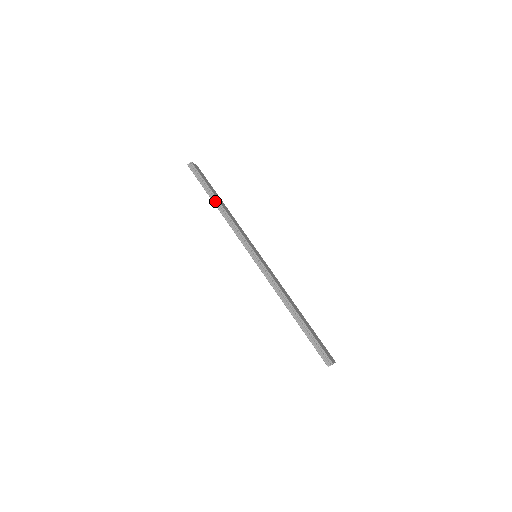
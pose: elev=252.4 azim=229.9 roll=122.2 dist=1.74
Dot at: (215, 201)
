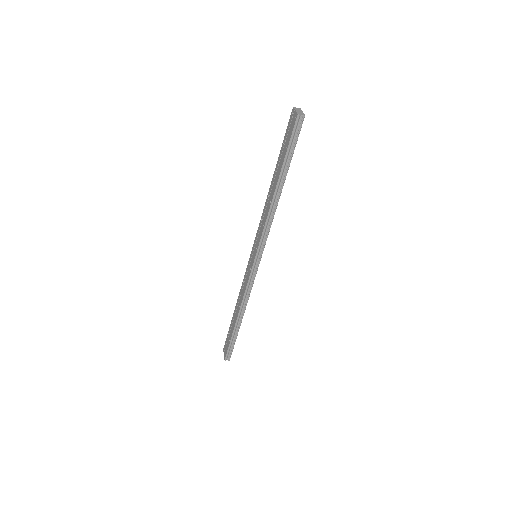
Dot at: (279, 185)
